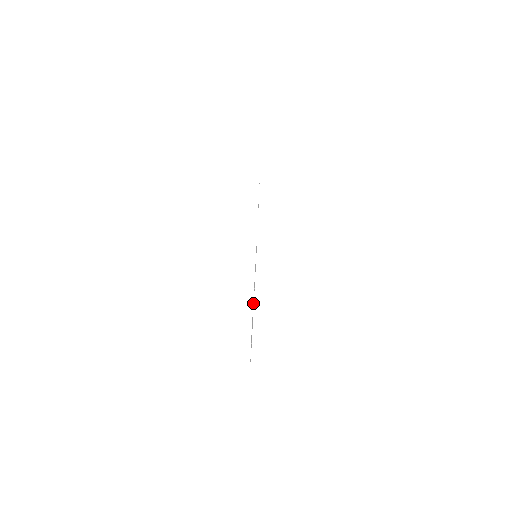
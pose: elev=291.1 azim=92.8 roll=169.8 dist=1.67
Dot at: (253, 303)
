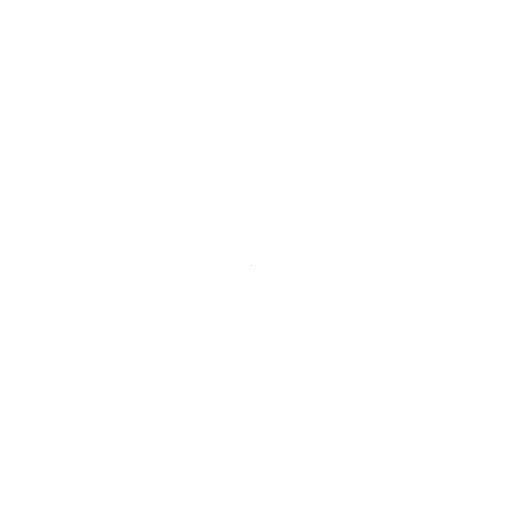
Dot at: occluded
